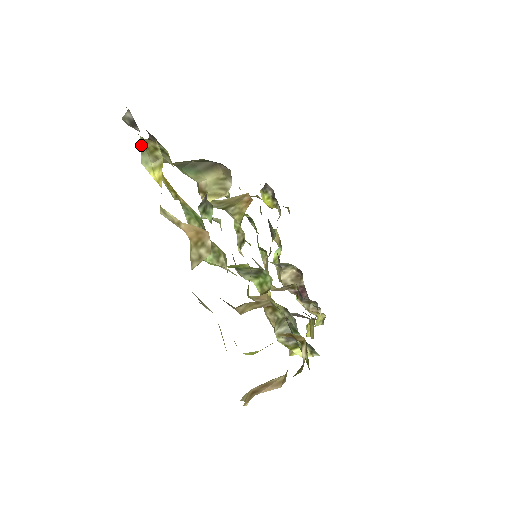
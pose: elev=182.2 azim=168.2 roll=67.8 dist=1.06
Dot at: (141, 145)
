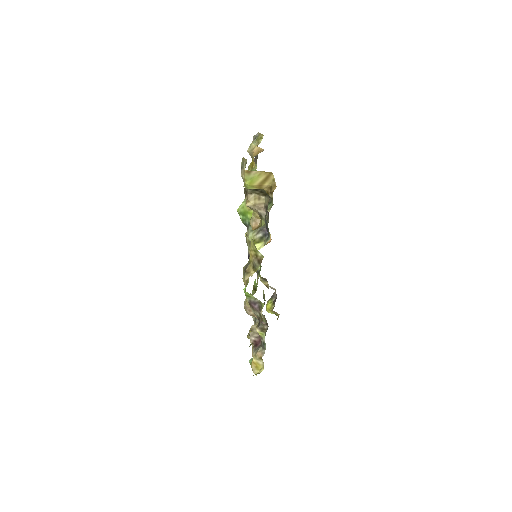
Dot at: (256, 138)
